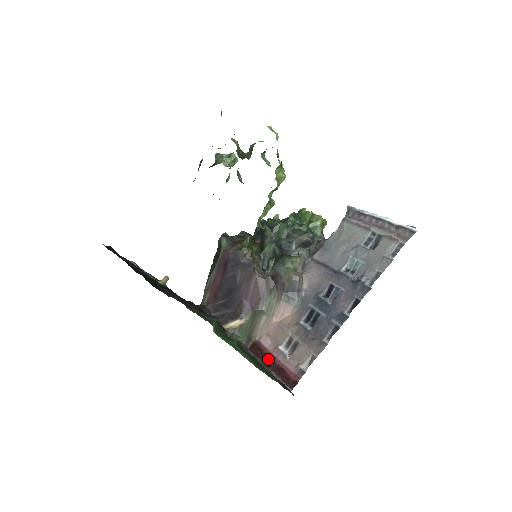
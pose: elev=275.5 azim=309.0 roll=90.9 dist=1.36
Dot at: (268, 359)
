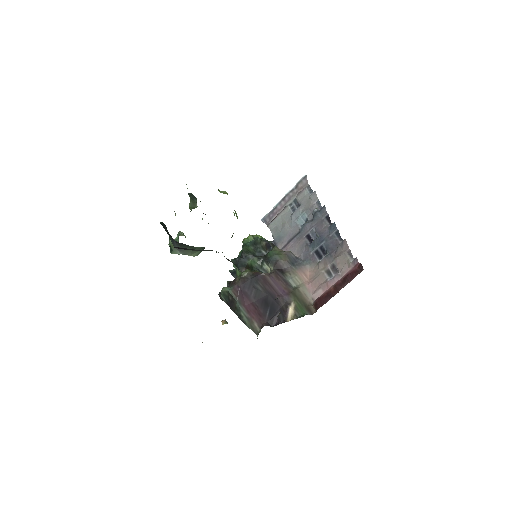
Dot at: (332, 291)
